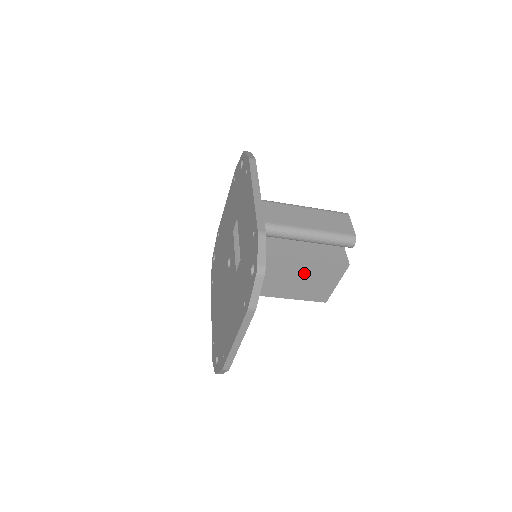
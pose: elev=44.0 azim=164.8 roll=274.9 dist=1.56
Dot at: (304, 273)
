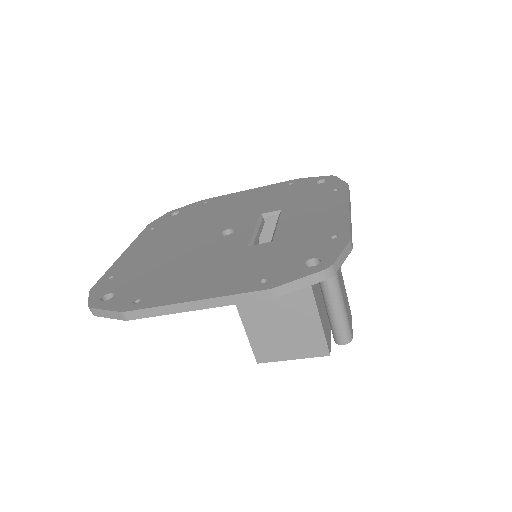
Dot at: (294, 318)
